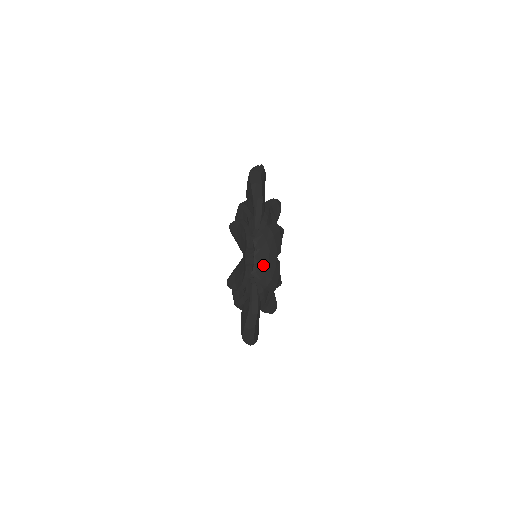
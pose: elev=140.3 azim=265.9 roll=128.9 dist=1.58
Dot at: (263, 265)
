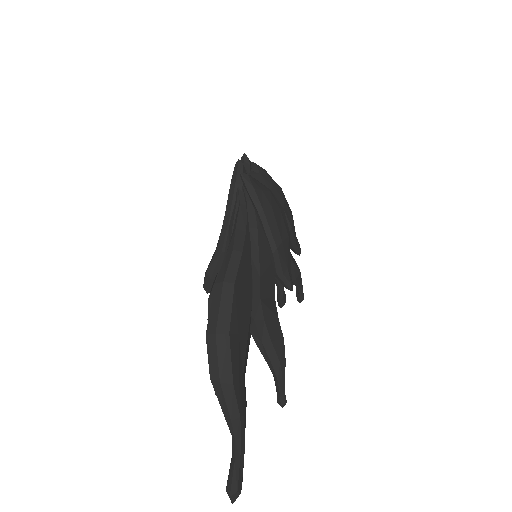
Dot at: (260, 184)
